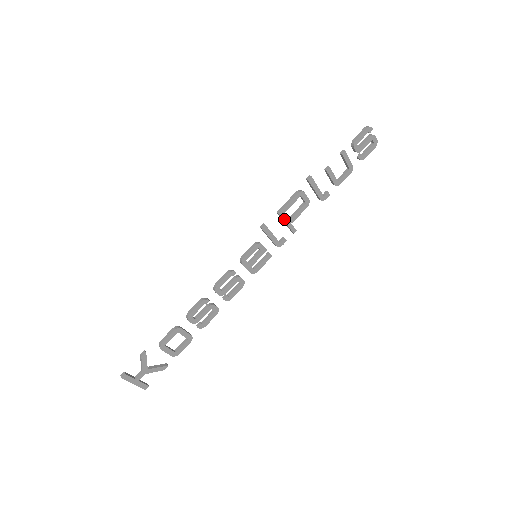
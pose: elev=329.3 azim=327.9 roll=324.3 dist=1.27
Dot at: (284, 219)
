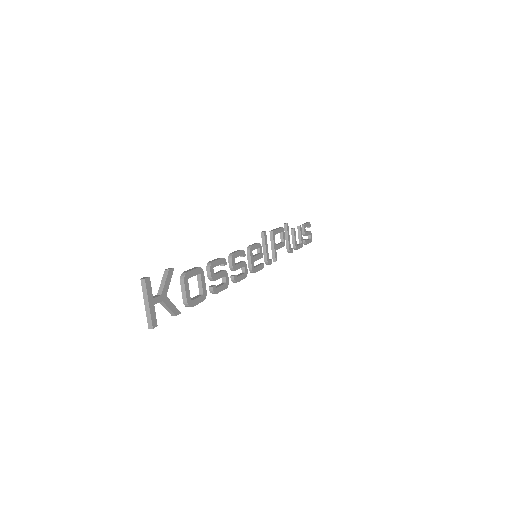
Dot at: (274, 240)
